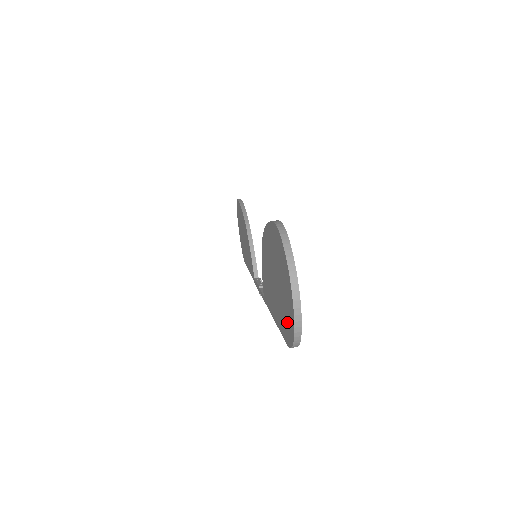
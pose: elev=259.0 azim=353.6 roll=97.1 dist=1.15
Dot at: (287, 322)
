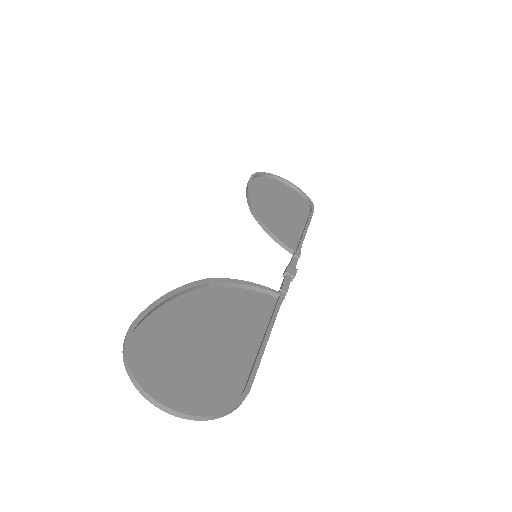
Dot at: (212, 393)
